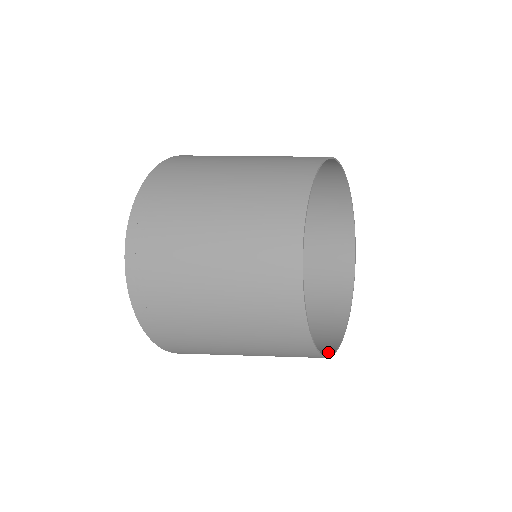
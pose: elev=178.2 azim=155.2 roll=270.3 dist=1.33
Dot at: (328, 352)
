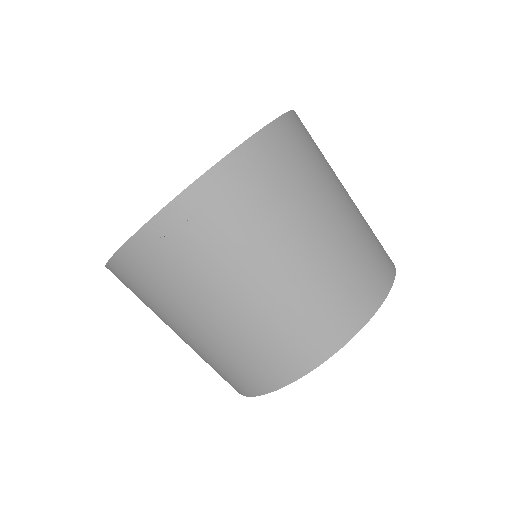
Dot at: occluded
